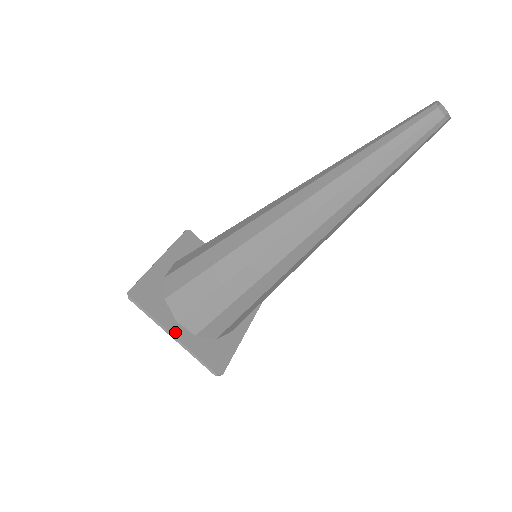
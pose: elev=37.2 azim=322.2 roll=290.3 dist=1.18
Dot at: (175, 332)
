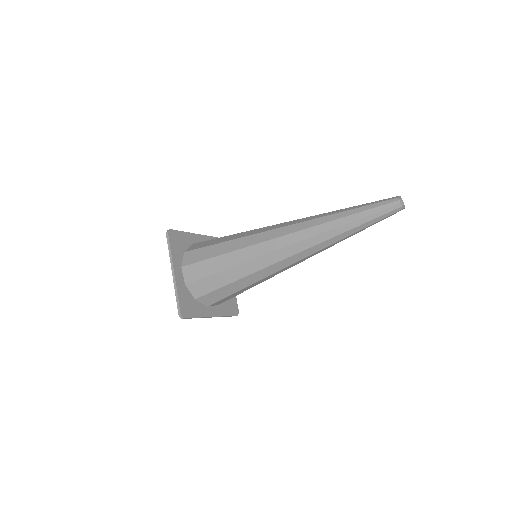
Dot at: (176, 271)
